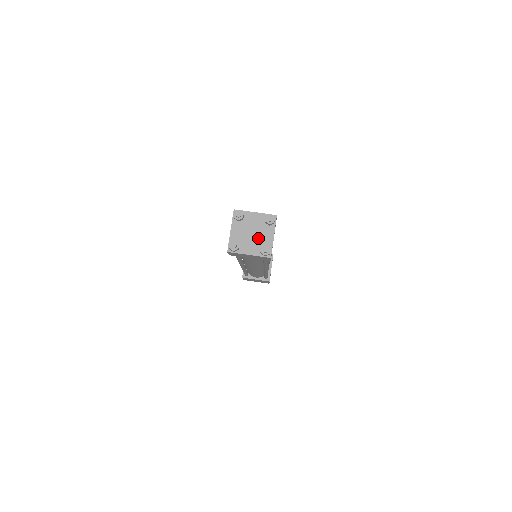
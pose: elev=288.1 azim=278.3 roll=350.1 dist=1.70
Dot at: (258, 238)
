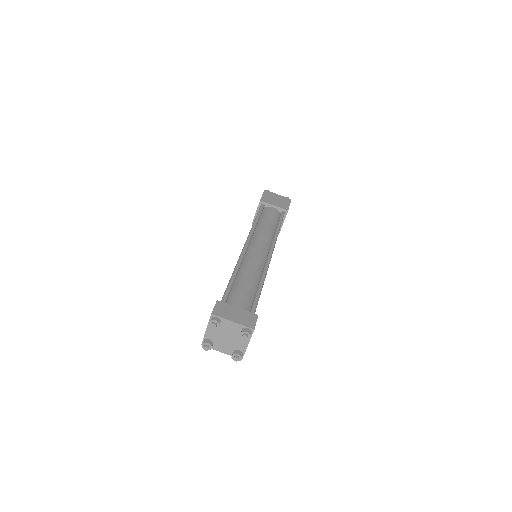
Dot at: (232, 342)
